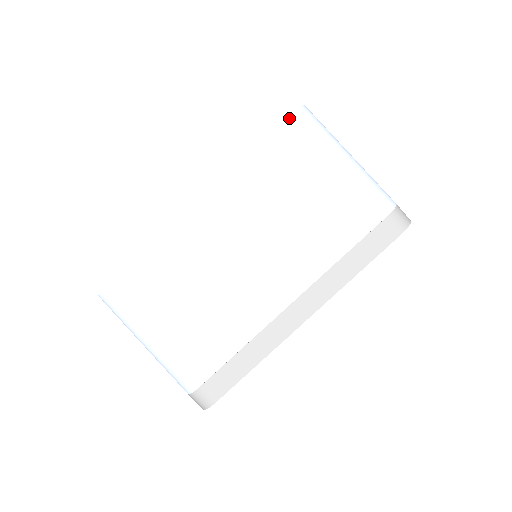
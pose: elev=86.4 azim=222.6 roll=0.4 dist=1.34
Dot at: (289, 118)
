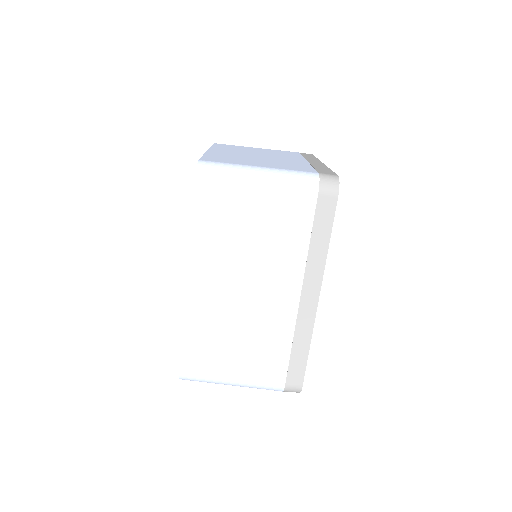
Dot at: (196, 184)
